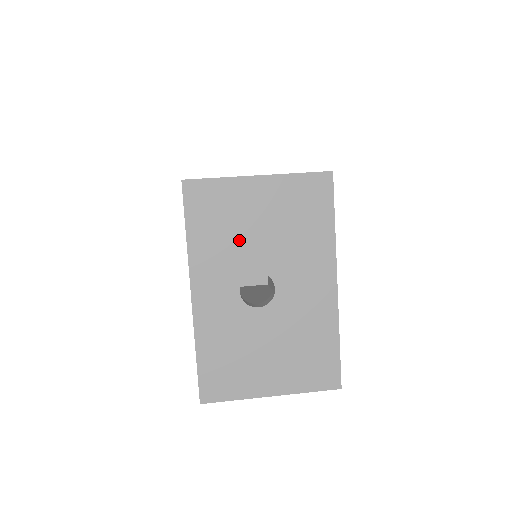
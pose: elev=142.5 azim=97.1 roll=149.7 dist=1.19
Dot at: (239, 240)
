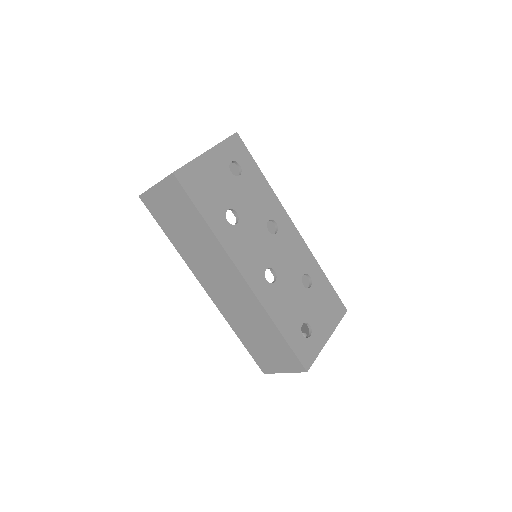
Dot at: occluded
